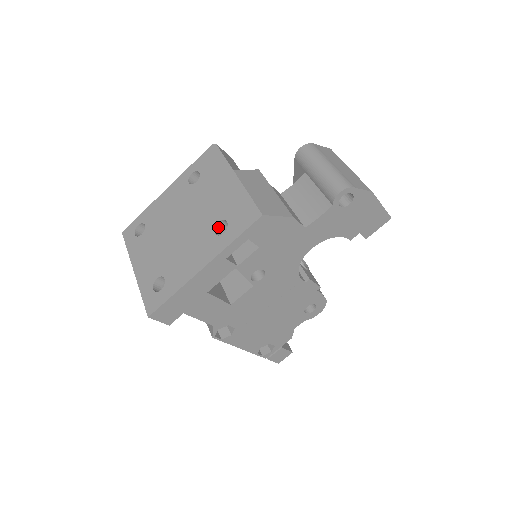
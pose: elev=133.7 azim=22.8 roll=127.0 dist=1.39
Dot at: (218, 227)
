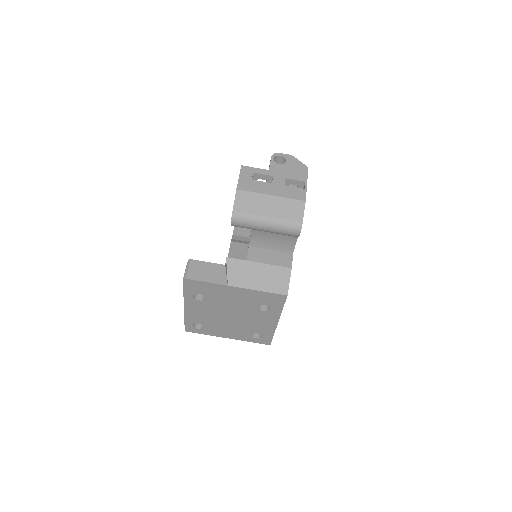
Dot at: (258, 306)
